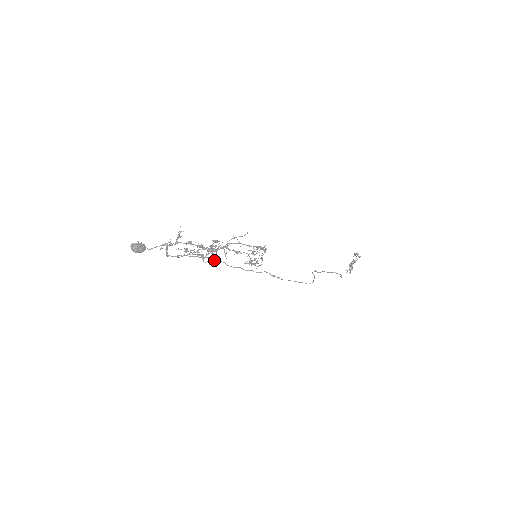
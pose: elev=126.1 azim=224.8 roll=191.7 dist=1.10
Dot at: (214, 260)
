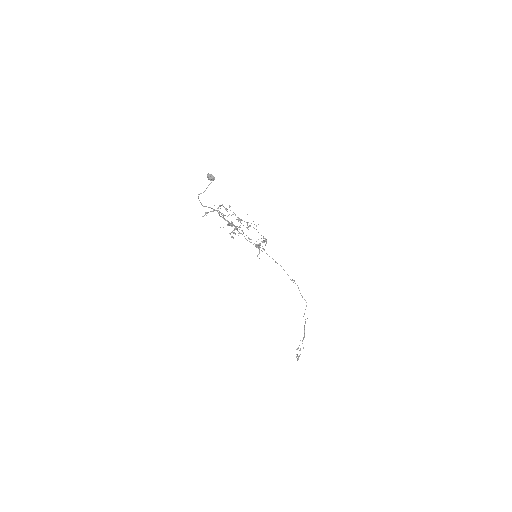
Dot at: occluded
